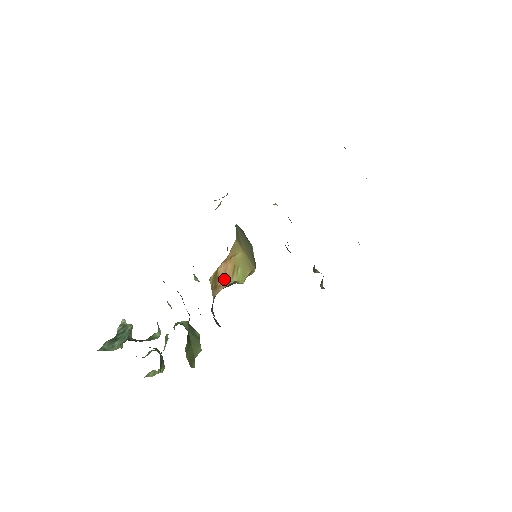
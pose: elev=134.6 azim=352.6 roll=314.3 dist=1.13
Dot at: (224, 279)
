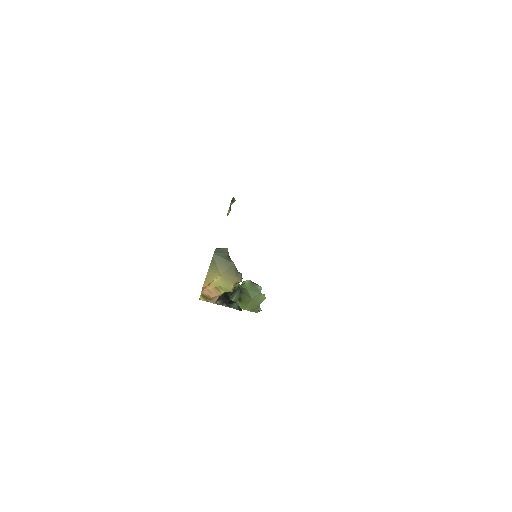
Dot at: (213, 295)
